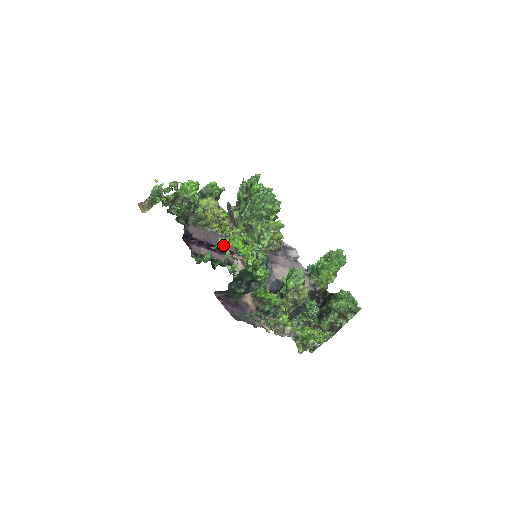
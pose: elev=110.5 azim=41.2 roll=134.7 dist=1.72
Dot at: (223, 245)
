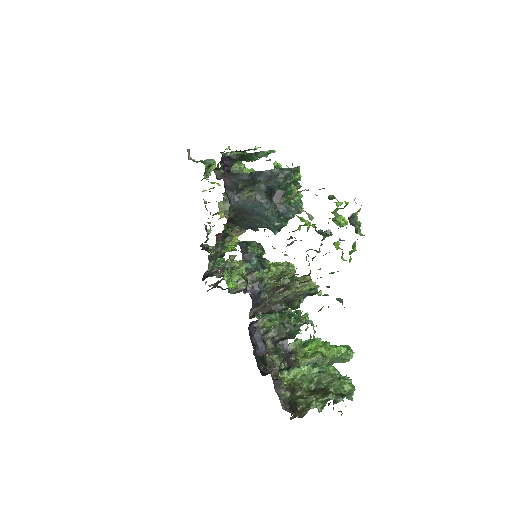
Dot at: occluded
